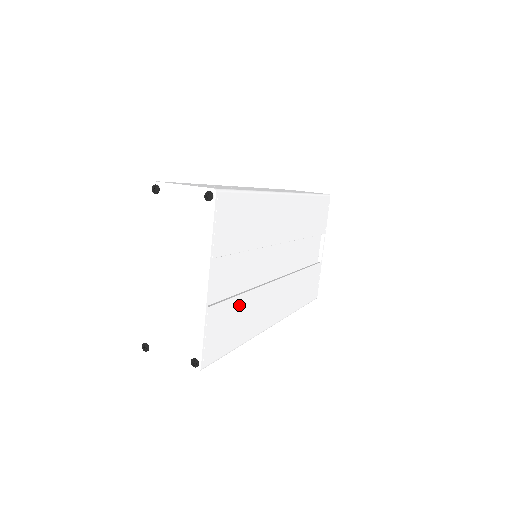
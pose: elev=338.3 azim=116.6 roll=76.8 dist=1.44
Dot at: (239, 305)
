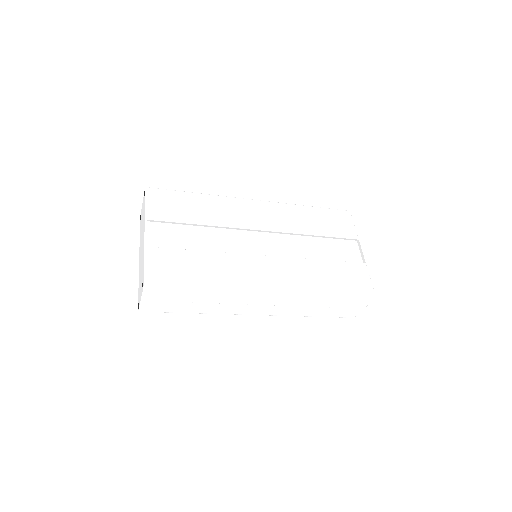
Dot at: (194, 257)
